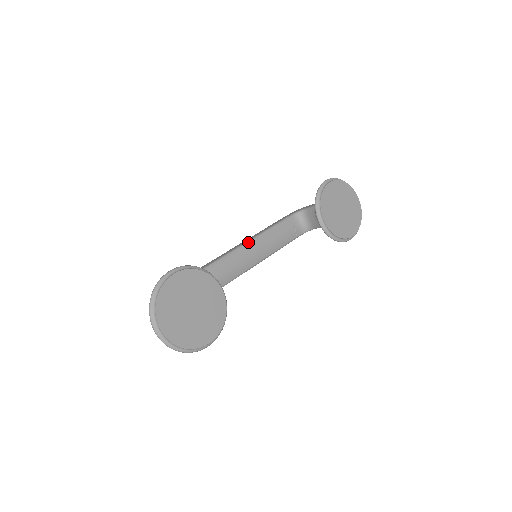
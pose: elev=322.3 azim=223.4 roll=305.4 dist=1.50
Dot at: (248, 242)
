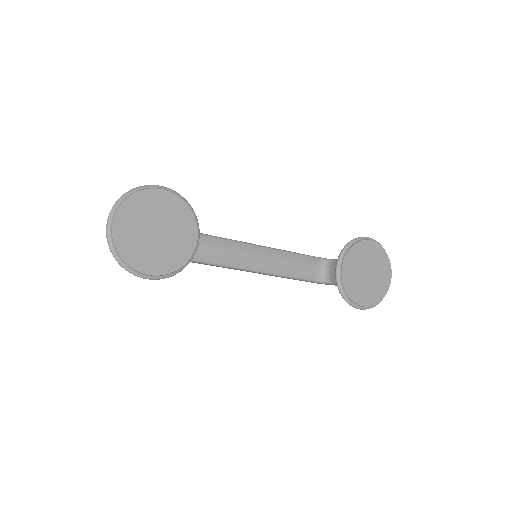
Dot at: (259, 246)
